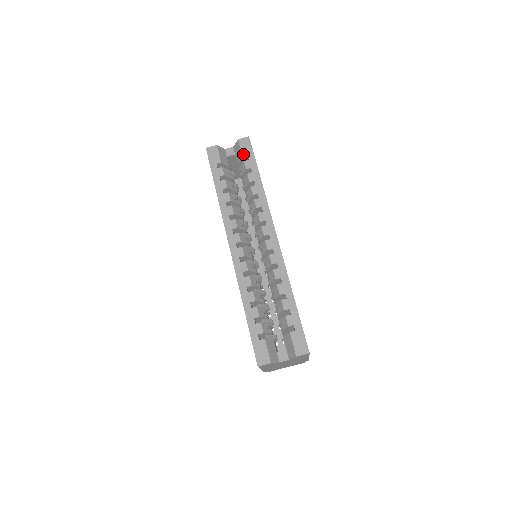
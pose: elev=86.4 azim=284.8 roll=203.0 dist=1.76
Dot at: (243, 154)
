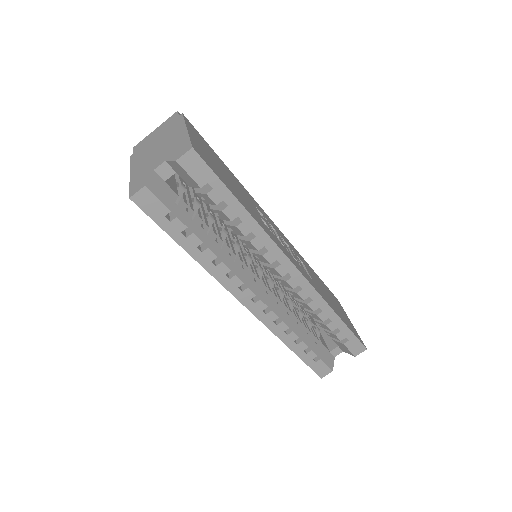
Dot at: (199, 183)
